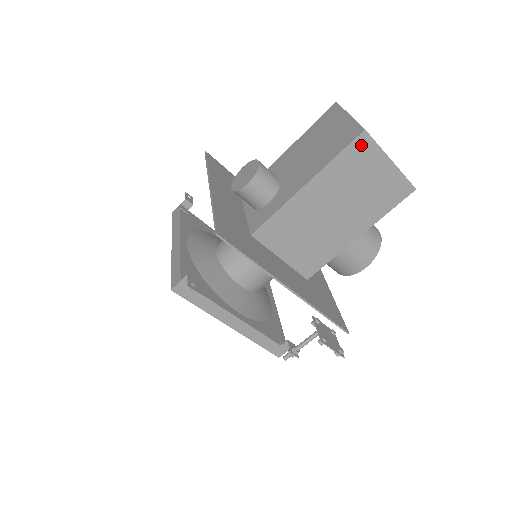
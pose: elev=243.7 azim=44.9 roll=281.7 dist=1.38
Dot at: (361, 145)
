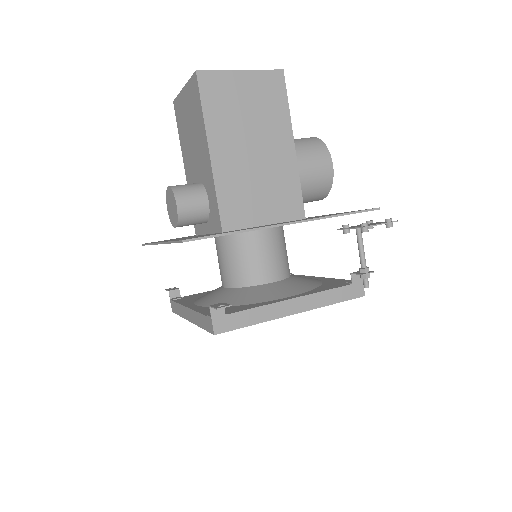
Dot at: (207, 83)
